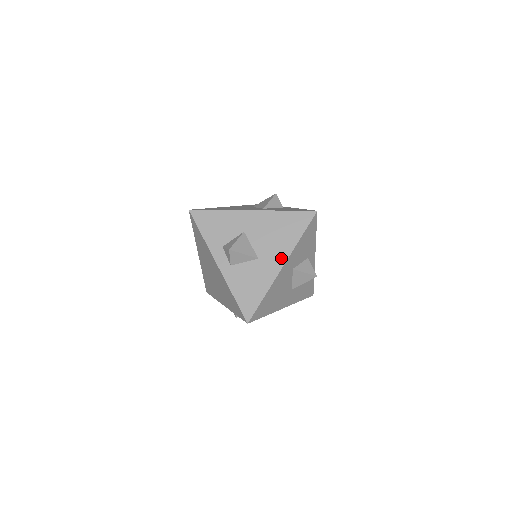
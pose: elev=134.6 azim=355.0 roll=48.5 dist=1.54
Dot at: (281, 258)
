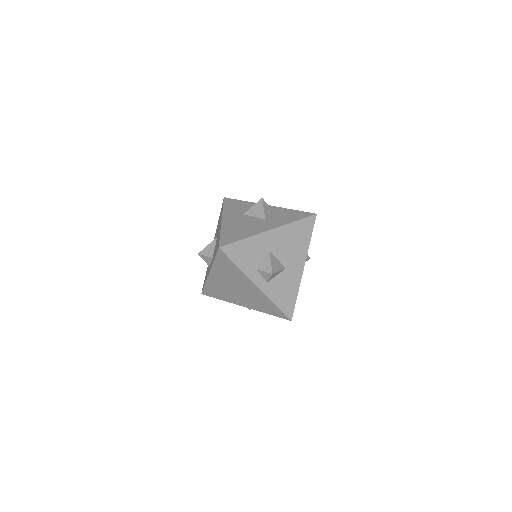
Dot at: (301, 261)
